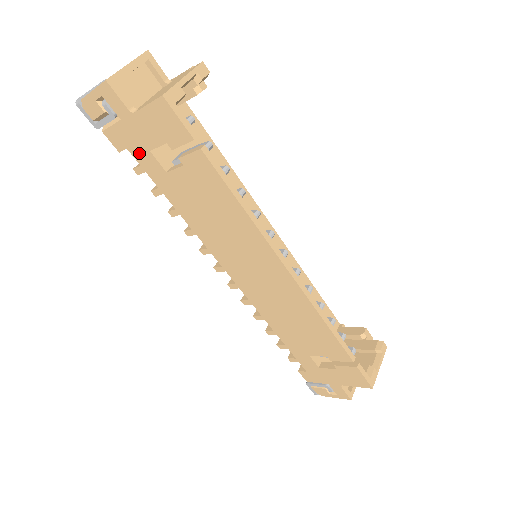
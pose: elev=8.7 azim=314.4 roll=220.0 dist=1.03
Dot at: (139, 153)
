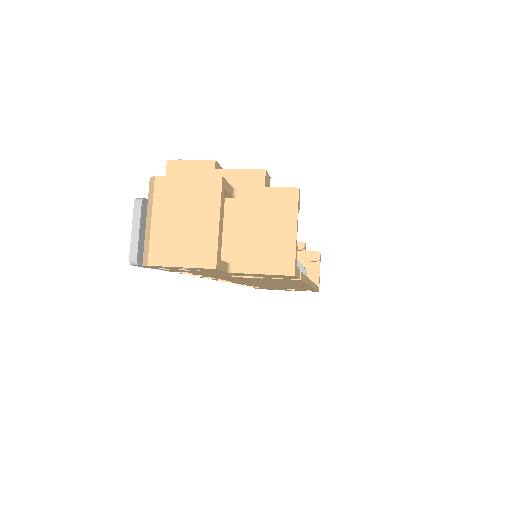
Dot at: (205, 274)
